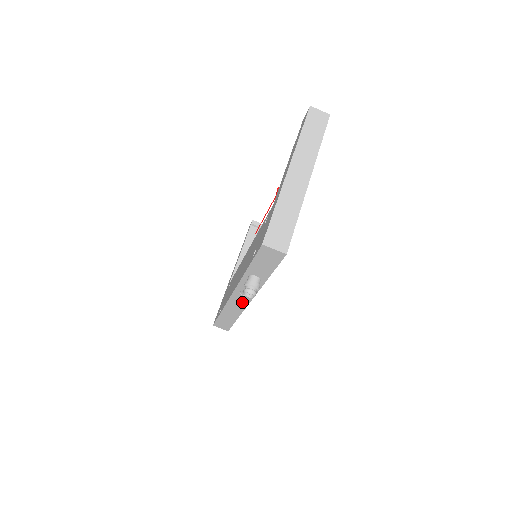
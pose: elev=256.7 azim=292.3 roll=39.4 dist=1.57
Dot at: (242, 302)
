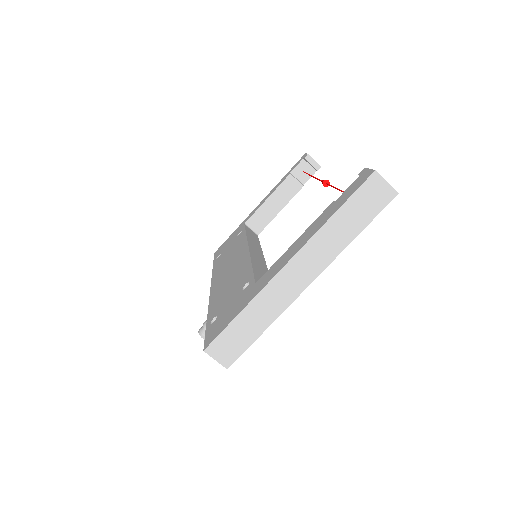
Dot at: occluded
